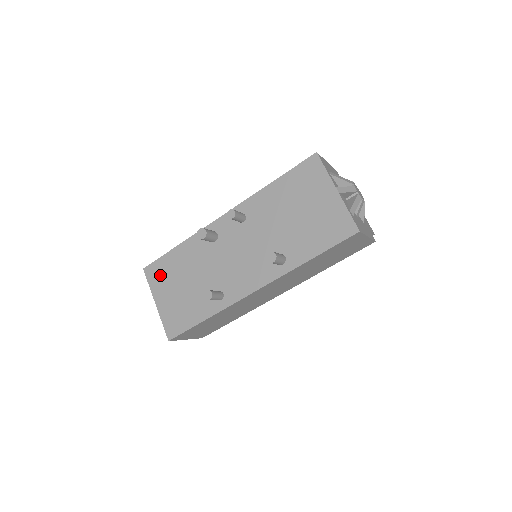
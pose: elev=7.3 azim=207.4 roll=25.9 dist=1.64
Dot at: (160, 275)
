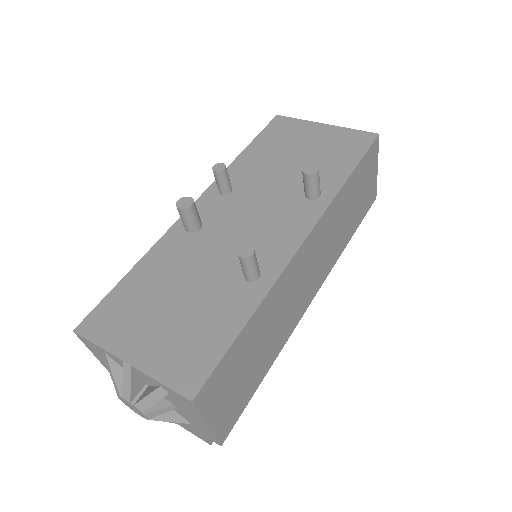
Dot at: (117, 317)
